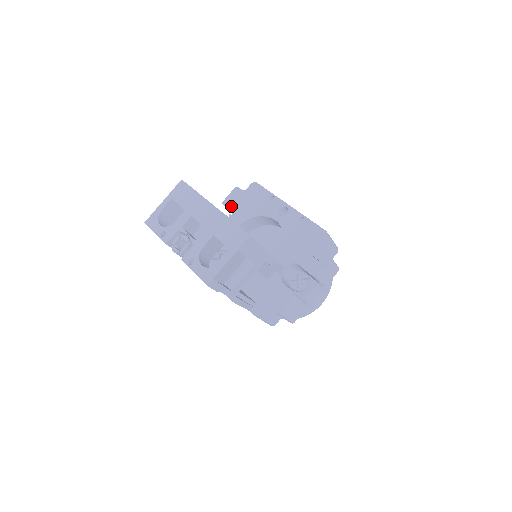
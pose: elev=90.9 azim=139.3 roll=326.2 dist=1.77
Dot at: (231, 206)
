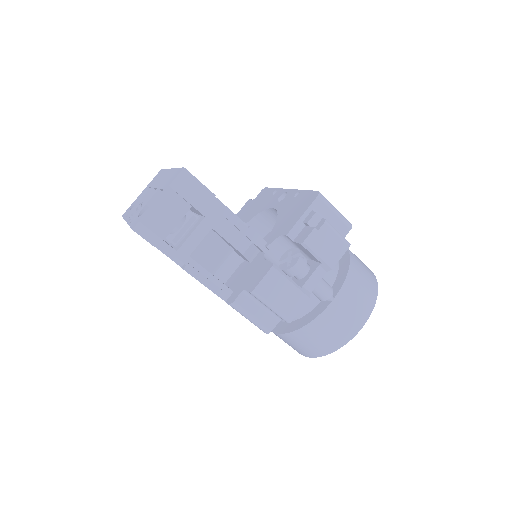
Dot at: (239, 217)
